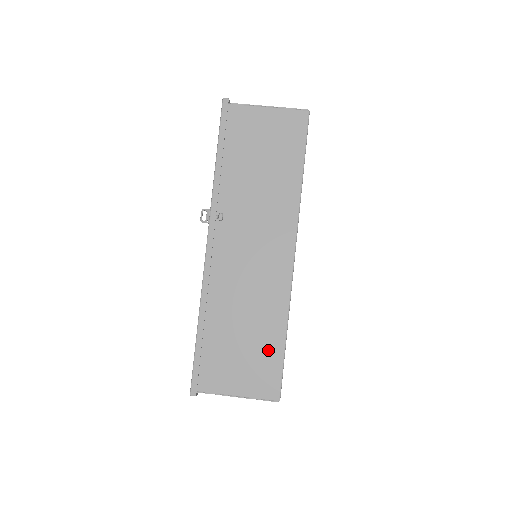
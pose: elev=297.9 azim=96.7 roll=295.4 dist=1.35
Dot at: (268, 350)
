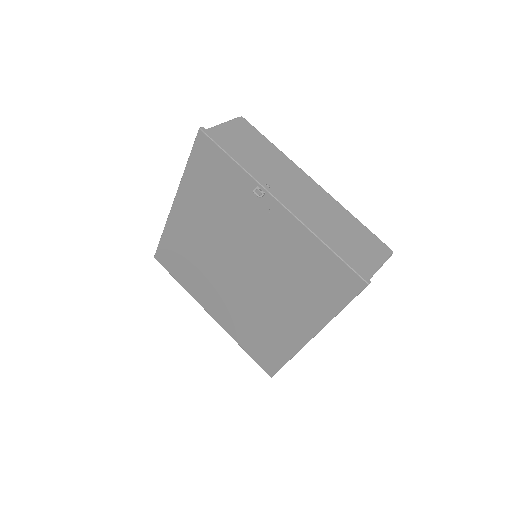
Dot at: (361, 232)
